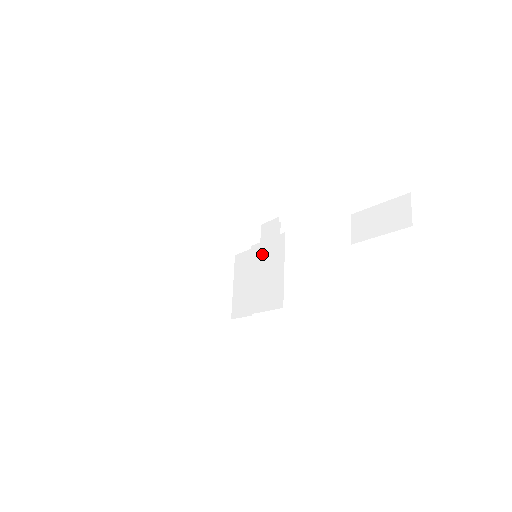
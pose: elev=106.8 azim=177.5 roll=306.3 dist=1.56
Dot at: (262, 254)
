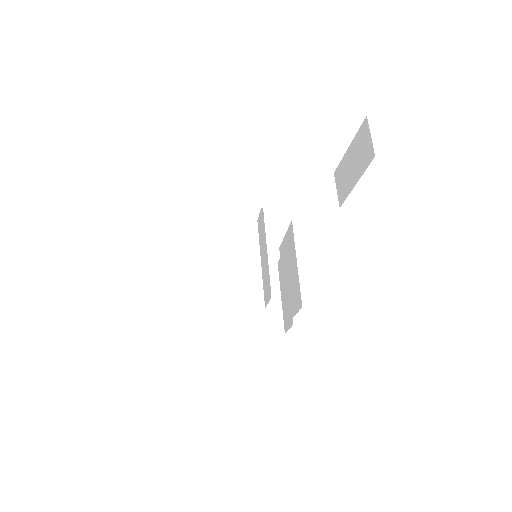
Dot at: (260, 252)
